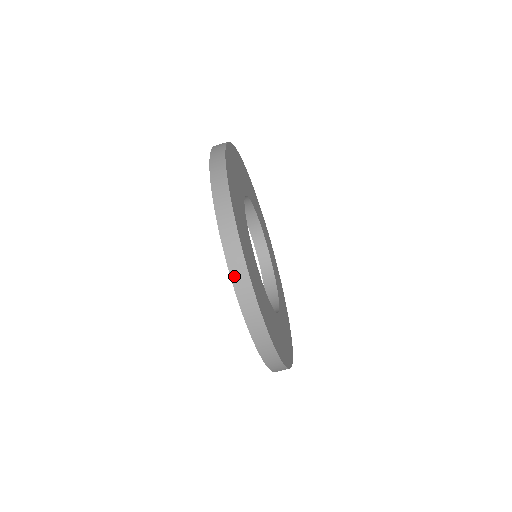
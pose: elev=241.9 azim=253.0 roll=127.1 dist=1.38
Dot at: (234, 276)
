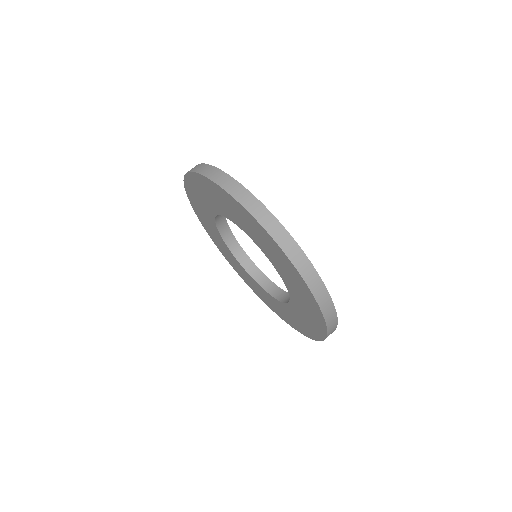
Dot at: (202, 172)
